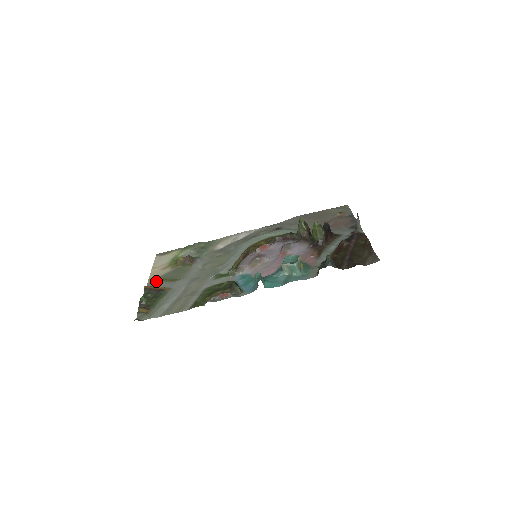
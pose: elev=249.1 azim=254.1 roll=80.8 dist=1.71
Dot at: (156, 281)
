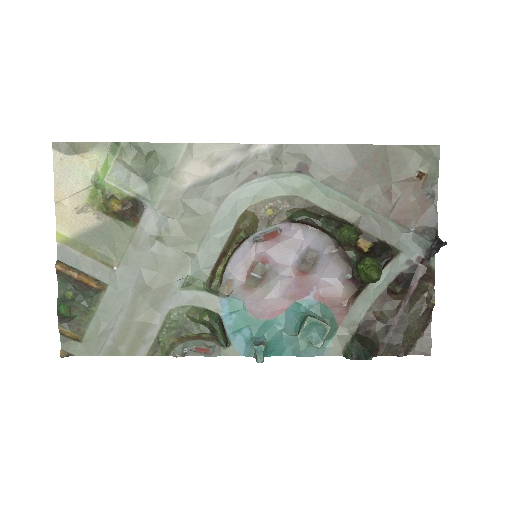
Dot at: (74, 250)
